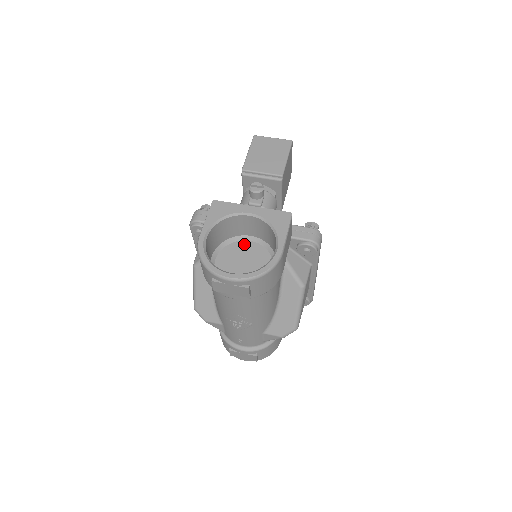
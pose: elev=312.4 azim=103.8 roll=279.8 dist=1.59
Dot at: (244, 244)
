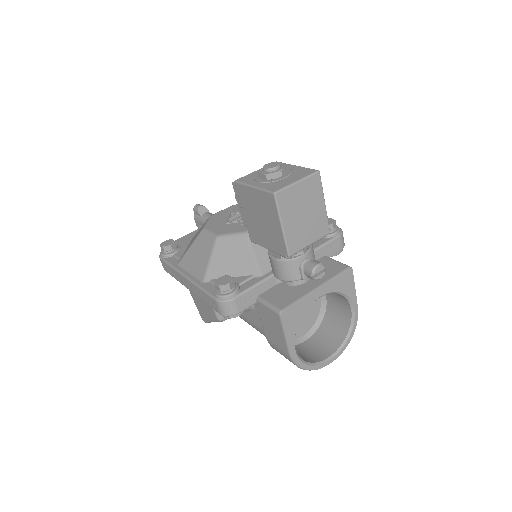
Dot at: occluded
